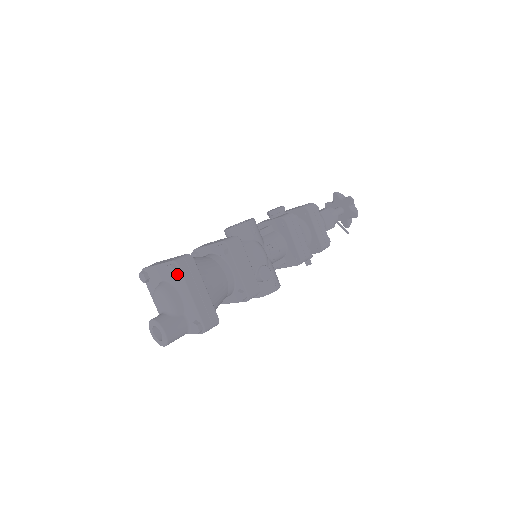
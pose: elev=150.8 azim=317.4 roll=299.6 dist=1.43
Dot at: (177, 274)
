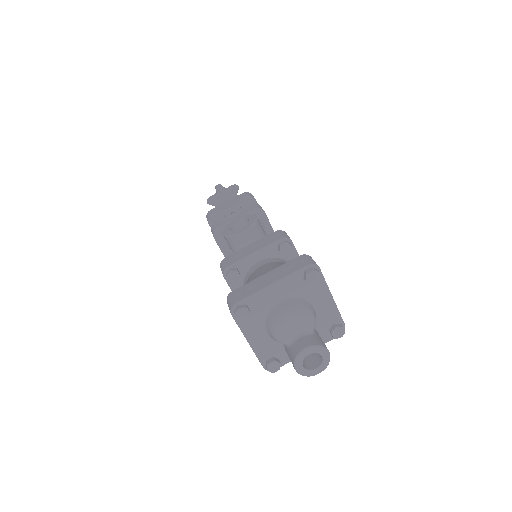
Dot at: (318, 278)
